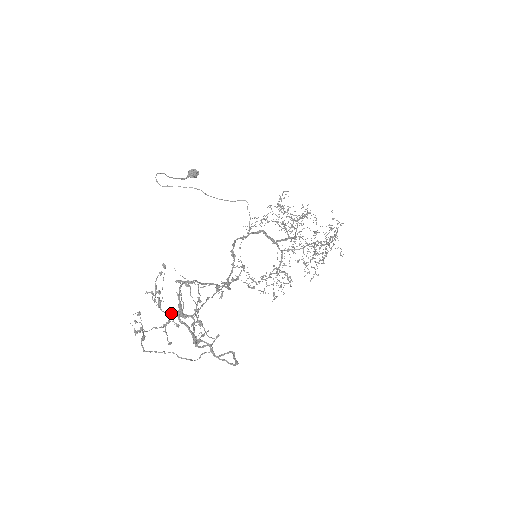
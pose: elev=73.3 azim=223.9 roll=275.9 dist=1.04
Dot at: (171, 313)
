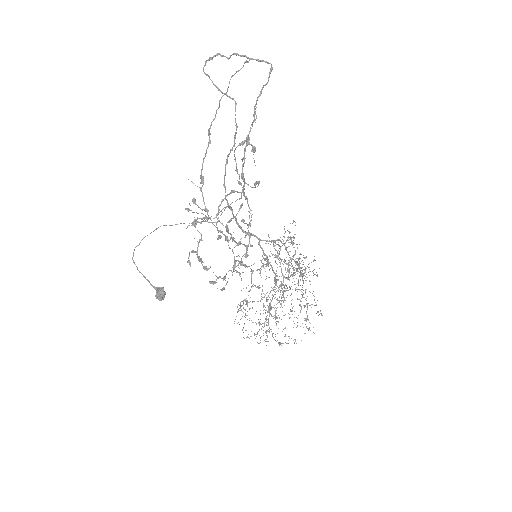
Dot at: (221, 202)
